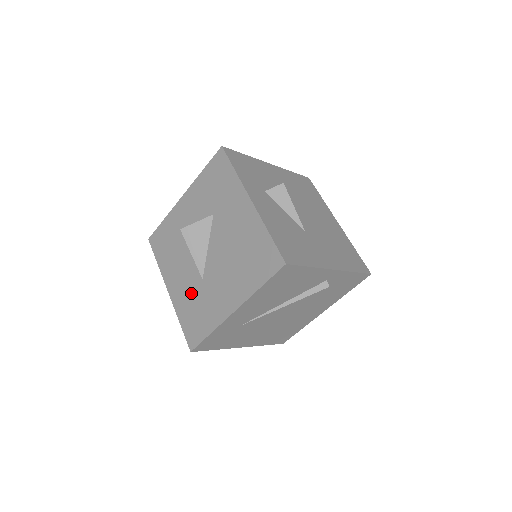
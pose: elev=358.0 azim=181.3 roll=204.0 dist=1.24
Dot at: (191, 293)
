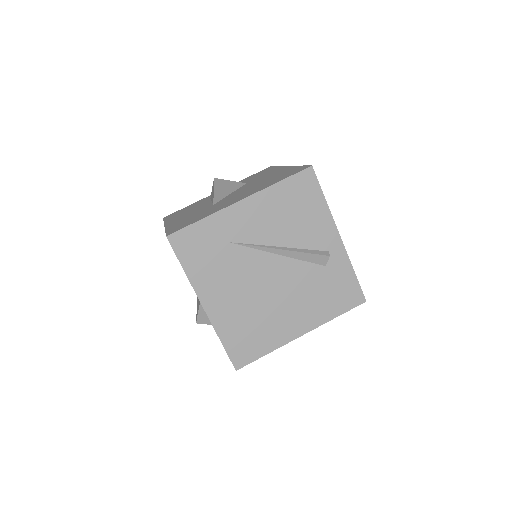
Dot at: (194, 214)
